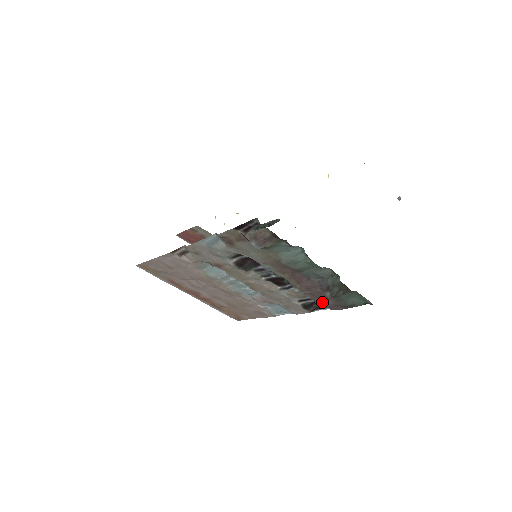
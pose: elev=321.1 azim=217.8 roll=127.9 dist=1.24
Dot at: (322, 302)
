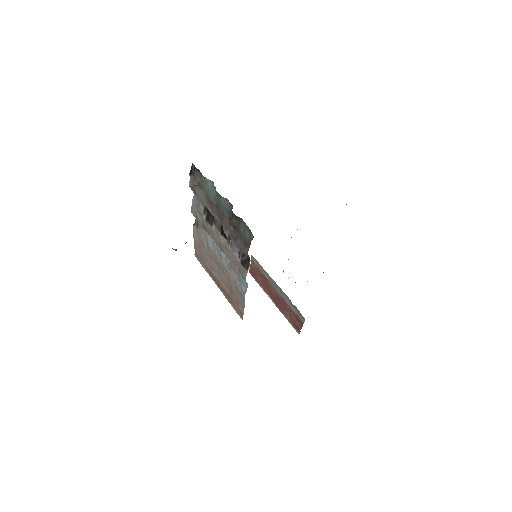
Dot at: (236, 242)
